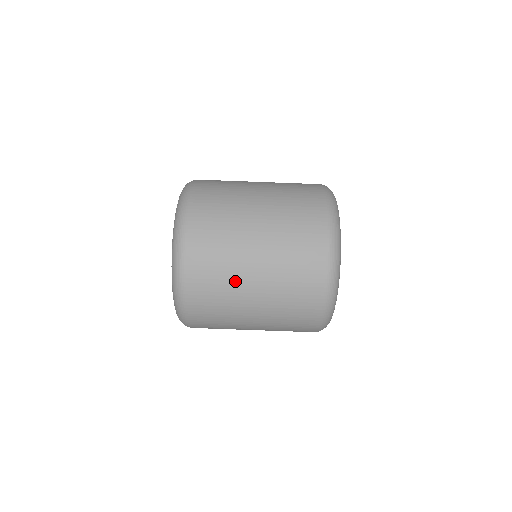
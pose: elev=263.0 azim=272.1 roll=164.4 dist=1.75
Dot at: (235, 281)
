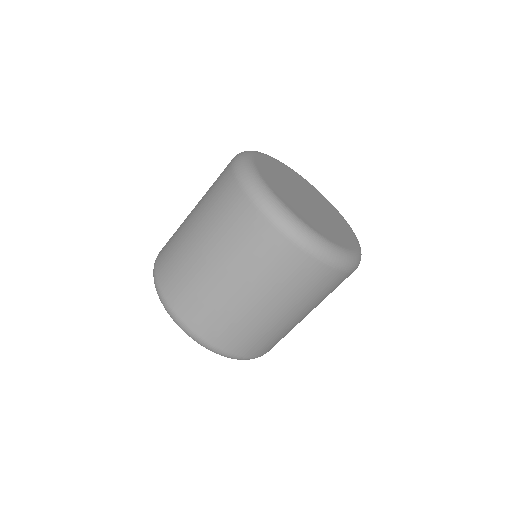
Dot at: (273, 328)
